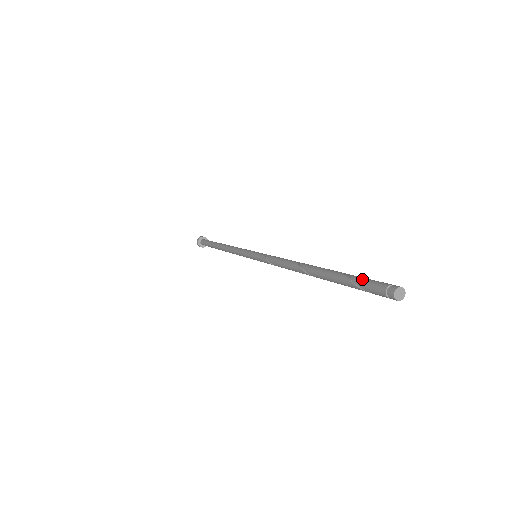
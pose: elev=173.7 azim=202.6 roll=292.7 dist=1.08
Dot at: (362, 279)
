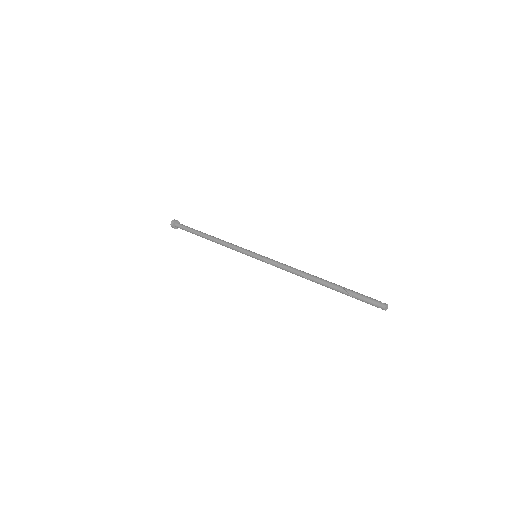
Dot at: (360, 299)
